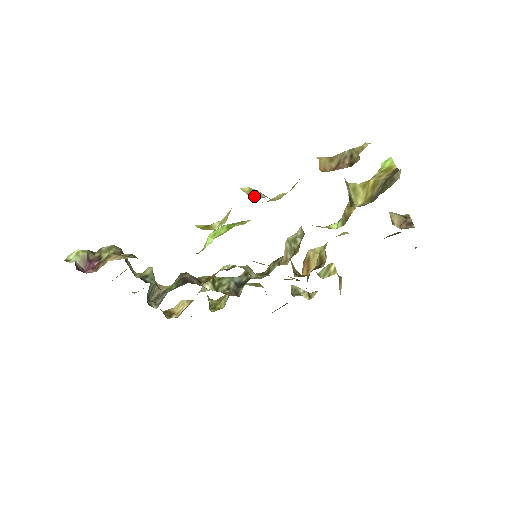
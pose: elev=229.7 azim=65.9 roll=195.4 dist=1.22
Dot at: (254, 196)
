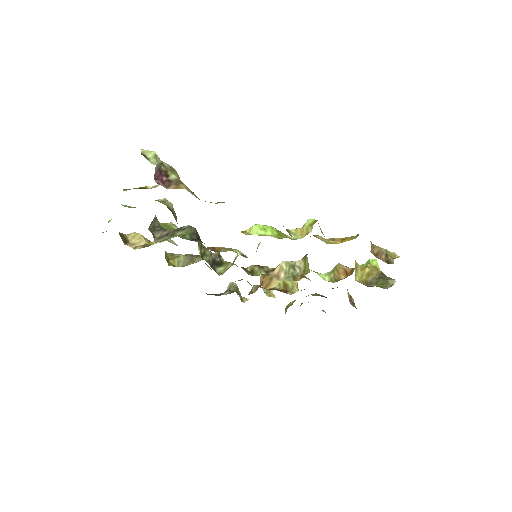
Dot at: (322, 232)
